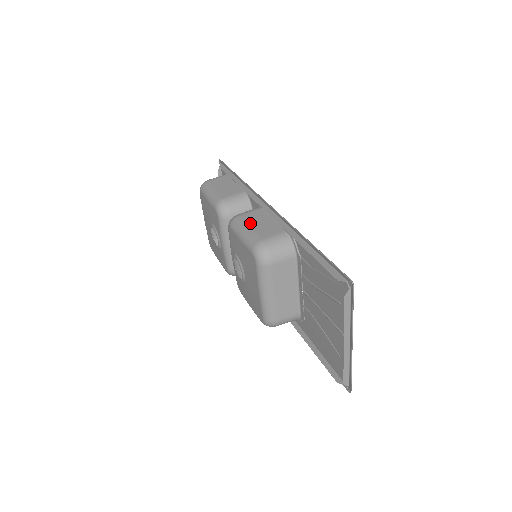
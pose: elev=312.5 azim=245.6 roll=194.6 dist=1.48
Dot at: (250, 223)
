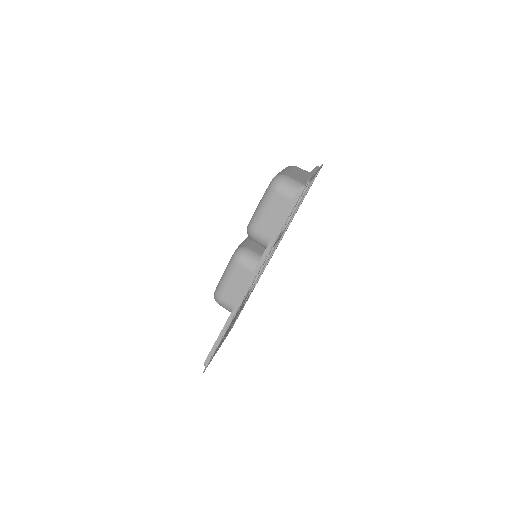
Dot at: (233, 279)
